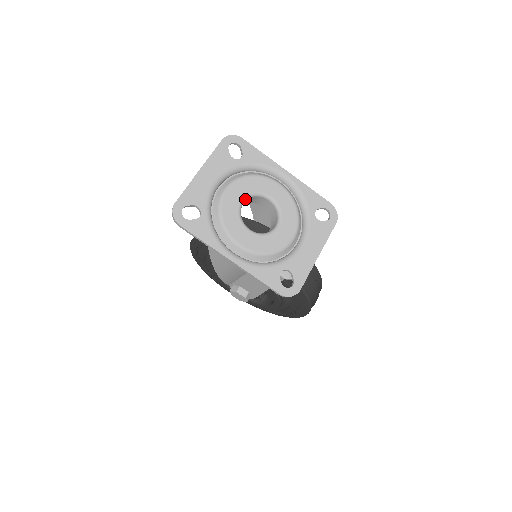
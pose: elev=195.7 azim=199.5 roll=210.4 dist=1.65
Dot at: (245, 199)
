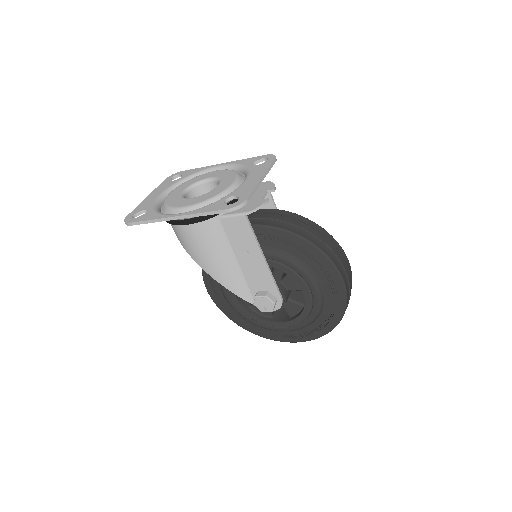
Dot at: (187, 190)
